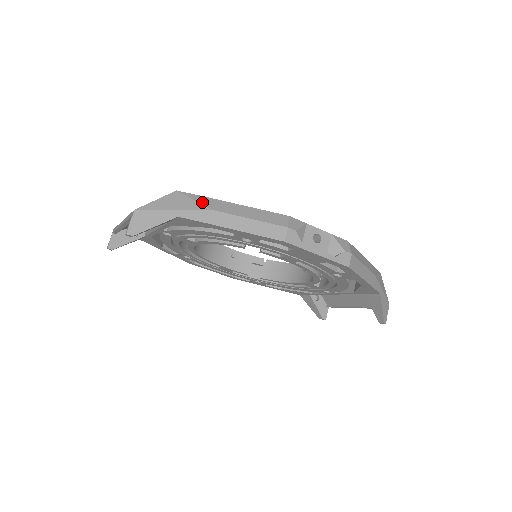
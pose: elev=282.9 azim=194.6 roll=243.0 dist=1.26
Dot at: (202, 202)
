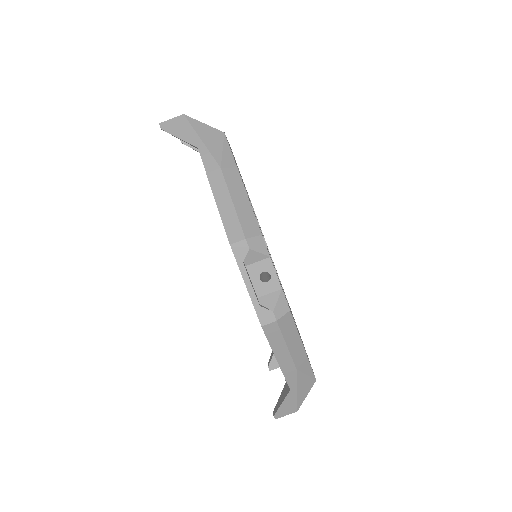
Dot at: (225, 157)
